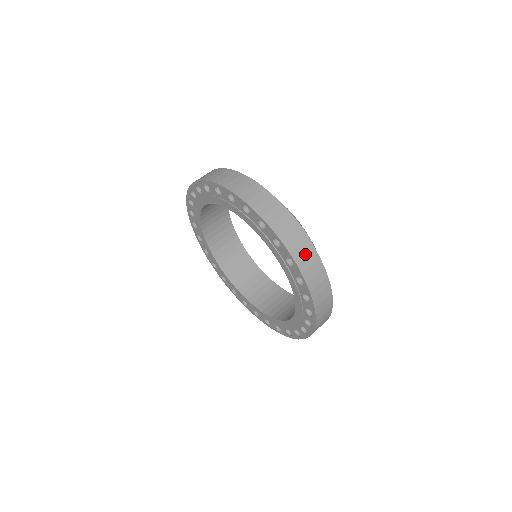
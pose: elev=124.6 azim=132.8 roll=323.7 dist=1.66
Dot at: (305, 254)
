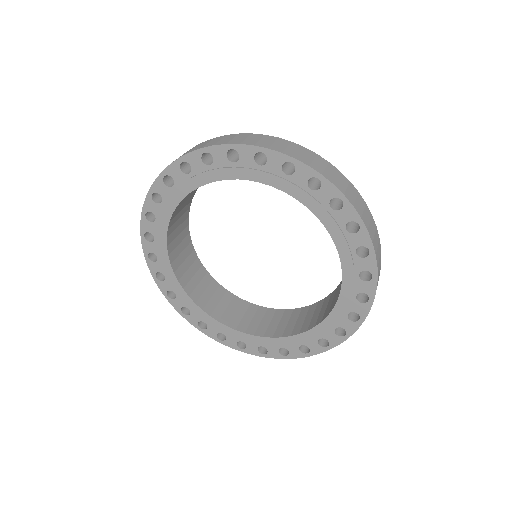
Dot at: (298, 152)
